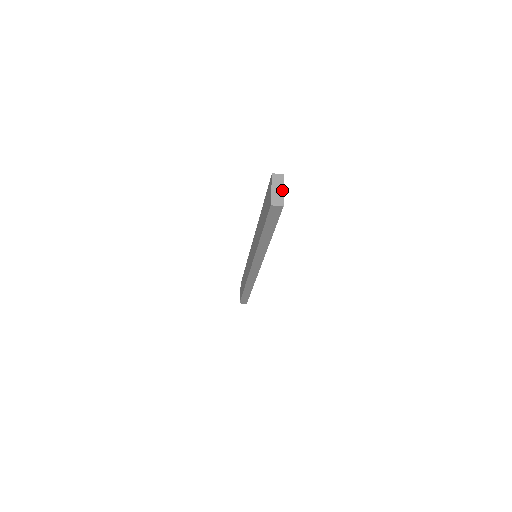
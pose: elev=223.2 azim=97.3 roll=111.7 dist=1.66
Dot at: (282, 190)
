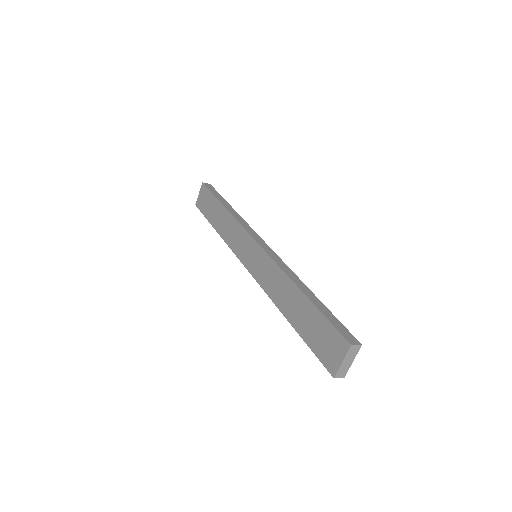
Dot at: (352, 362)
